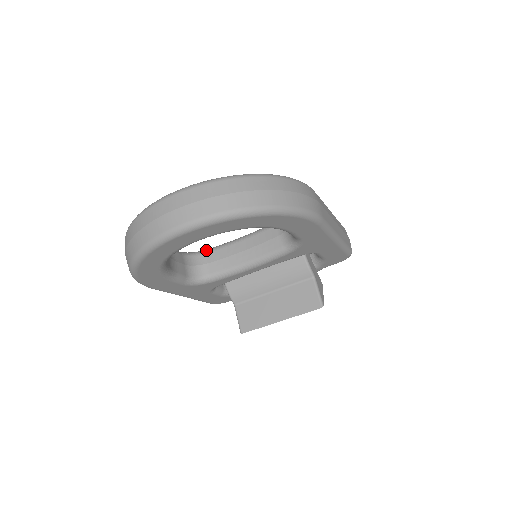
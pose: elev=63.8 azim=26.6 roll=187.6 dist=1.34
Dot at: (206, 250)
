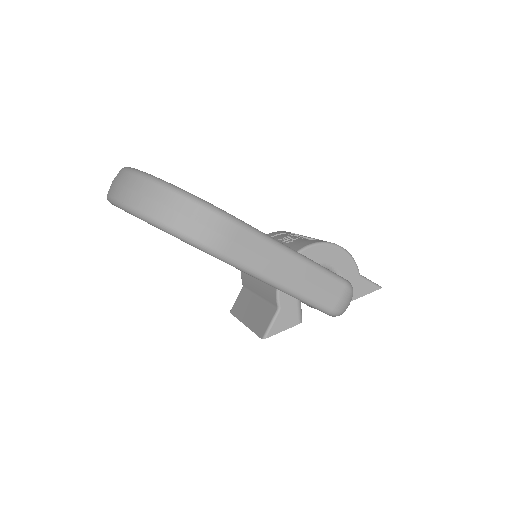
Dot at: occluded
